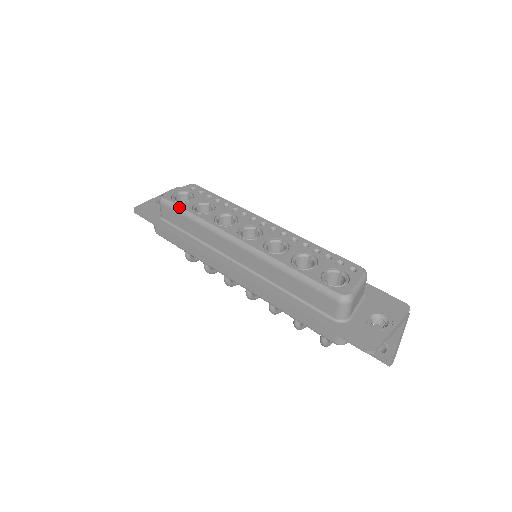
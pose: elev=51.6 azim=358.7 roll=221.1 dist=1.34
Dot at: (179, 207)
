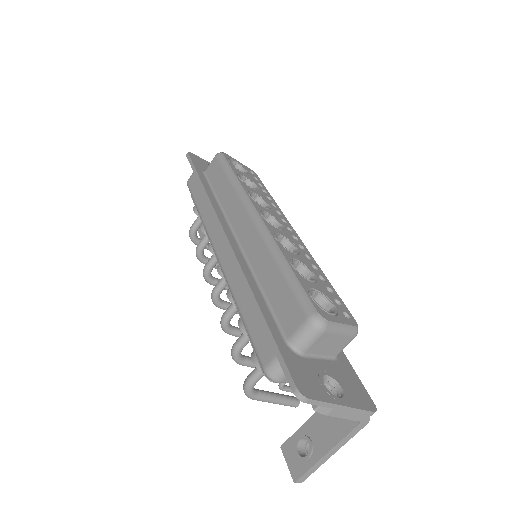
Dot at: (228, 165)
